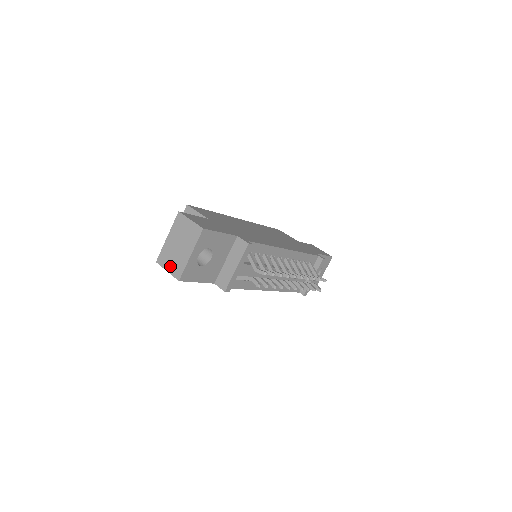
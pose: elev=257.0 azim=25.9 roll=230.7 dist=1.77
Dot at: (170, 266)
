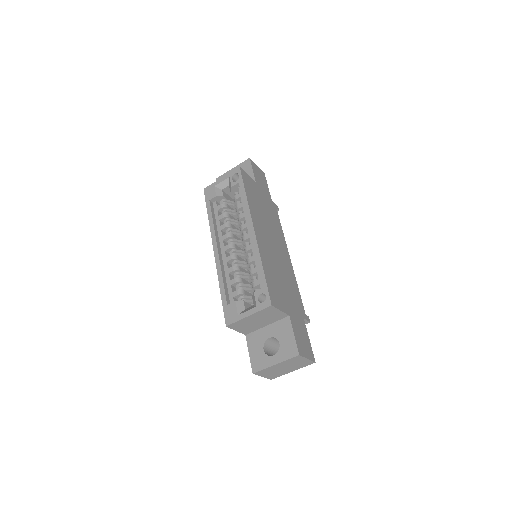
Dot at: (268, 375)
